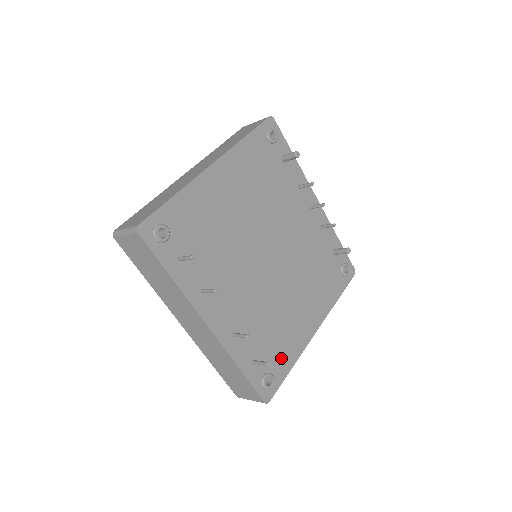
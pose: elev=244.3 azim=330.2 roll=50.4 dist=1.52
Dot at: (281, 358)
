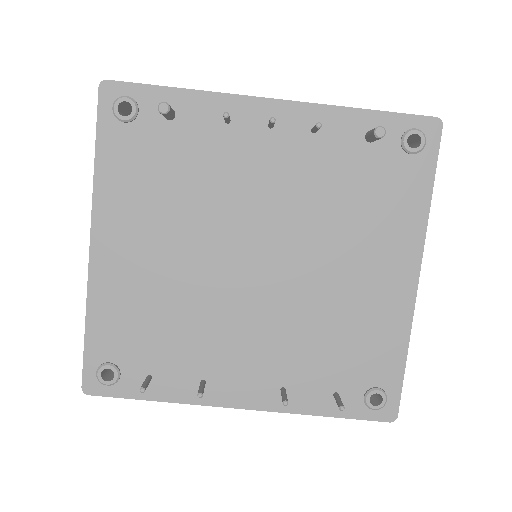
Dot at: (378, 358)
